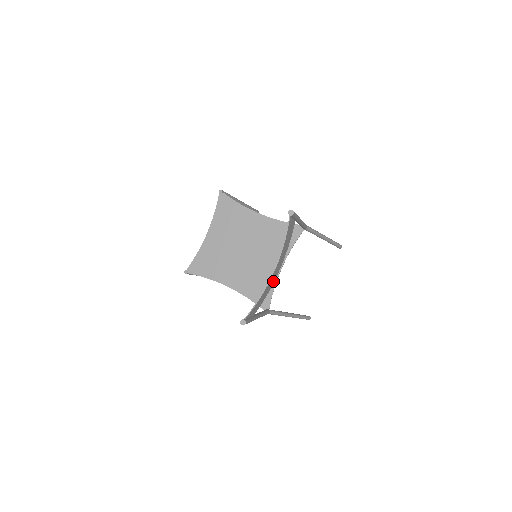
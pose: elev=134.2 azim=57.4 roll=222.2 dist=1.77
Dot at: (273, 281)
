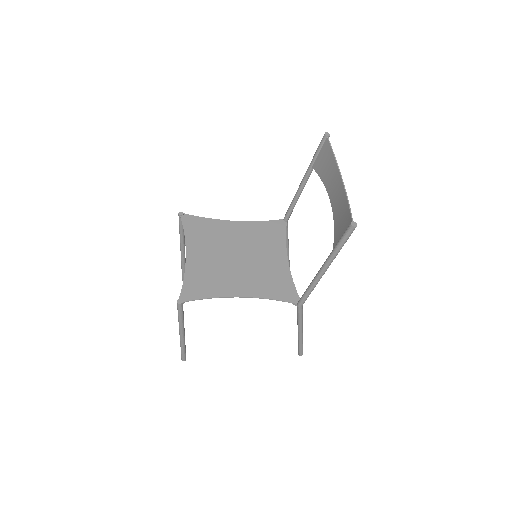
Dot at: (335, 208)
